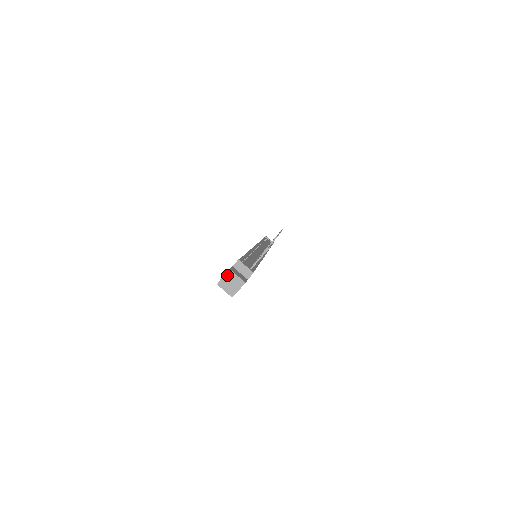
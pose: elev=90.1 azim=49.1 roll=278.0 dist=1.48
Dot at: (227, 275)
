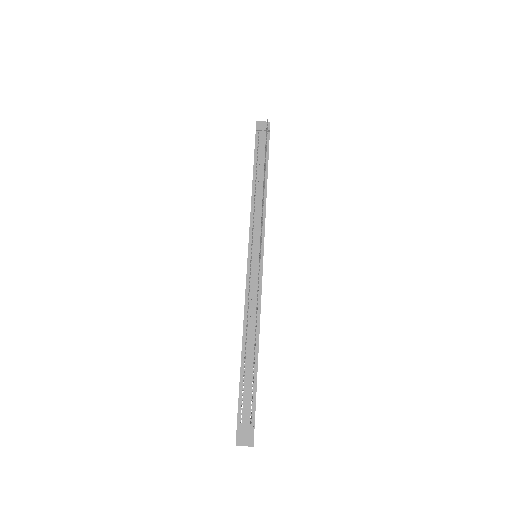
Dot at: (237, 445)
